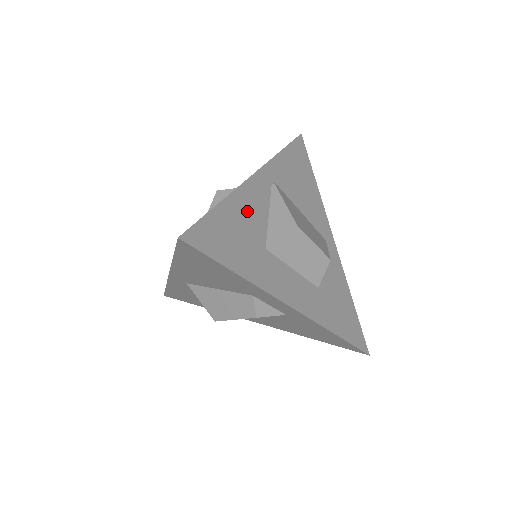
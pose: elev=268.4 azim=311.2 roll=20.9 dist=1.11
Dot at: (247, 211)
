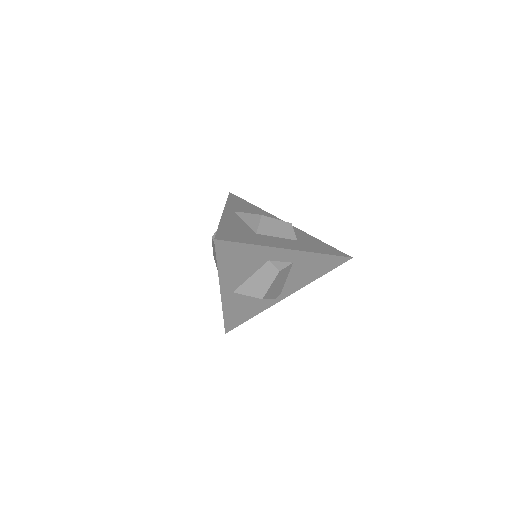
Dot at: (234, 224)
